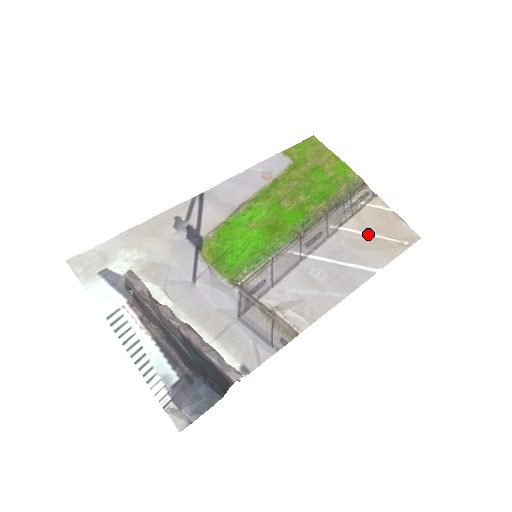
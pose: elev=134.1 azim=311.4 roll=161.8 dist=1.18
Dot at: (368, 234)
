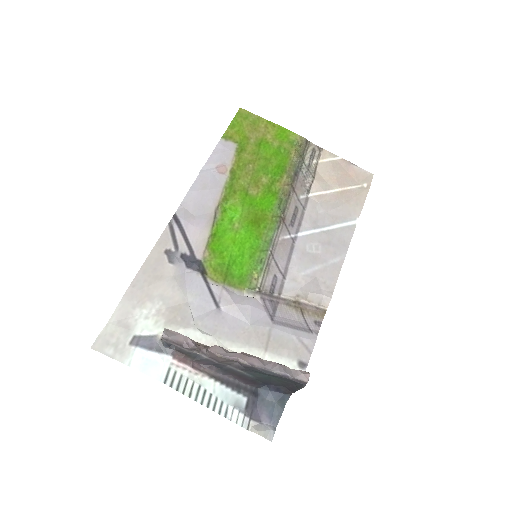
Dot at: (333, 190)
